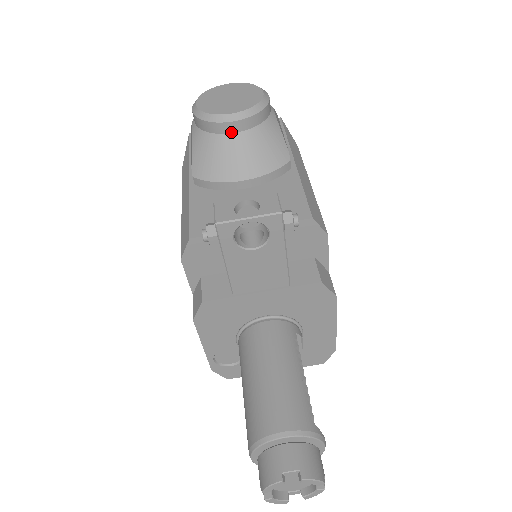
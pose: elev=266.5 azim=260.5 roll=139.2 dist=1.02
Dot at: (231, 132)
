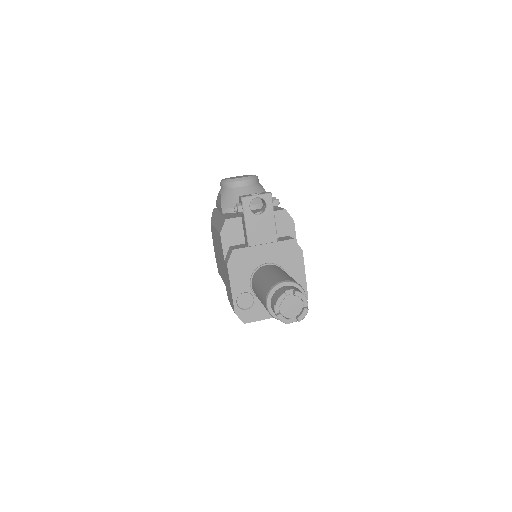
Dot at: (241, 186)
